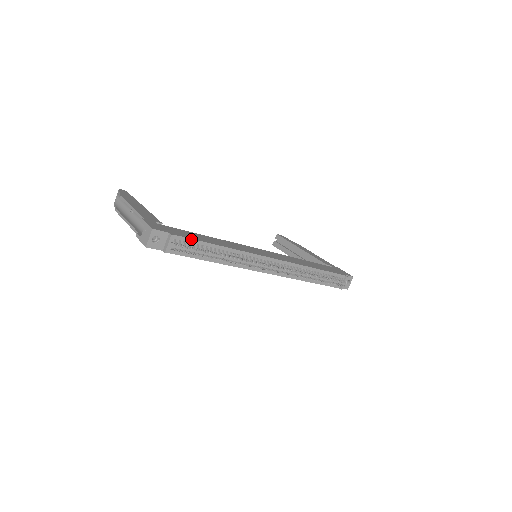
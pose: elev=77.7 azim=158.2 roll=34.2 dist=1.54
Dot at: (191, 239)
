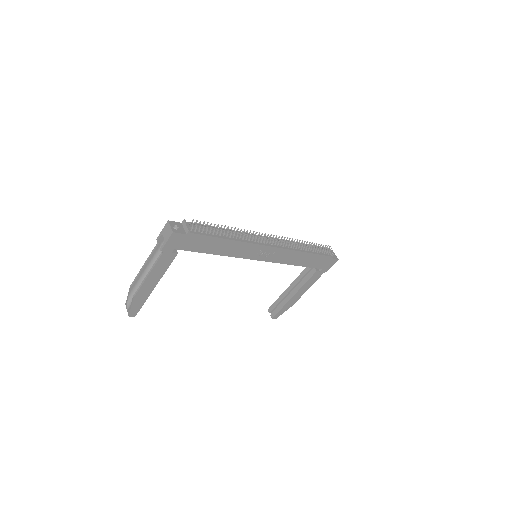
Dot at: occluded
